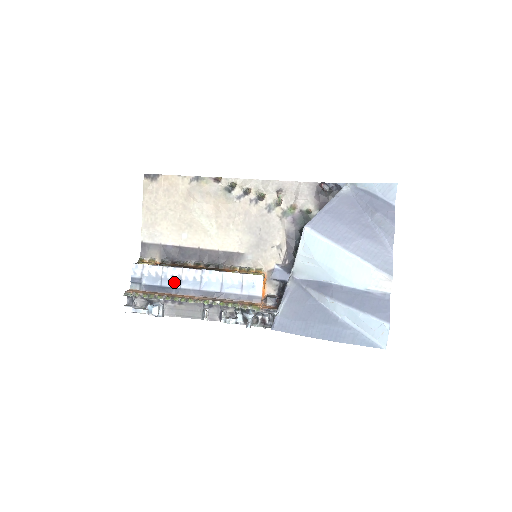
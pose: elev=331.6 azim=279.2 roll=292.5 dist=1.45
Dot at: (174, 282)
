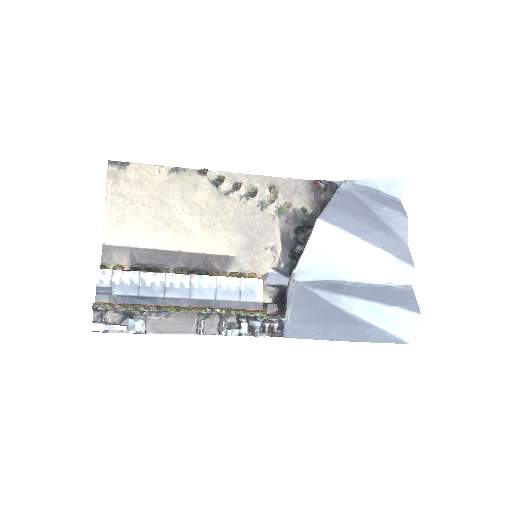
Dot at: (155, 290)
